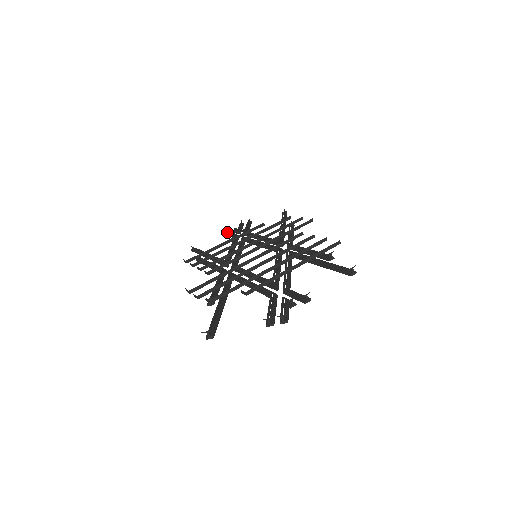
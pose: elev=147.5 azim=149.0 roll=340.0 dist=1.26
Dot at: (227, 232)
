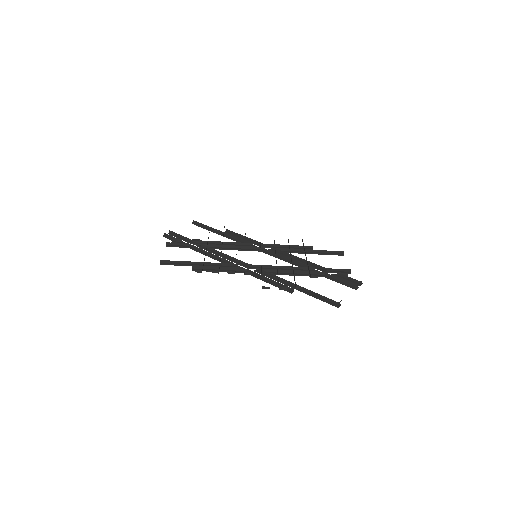
Dot at: (172, 243)
